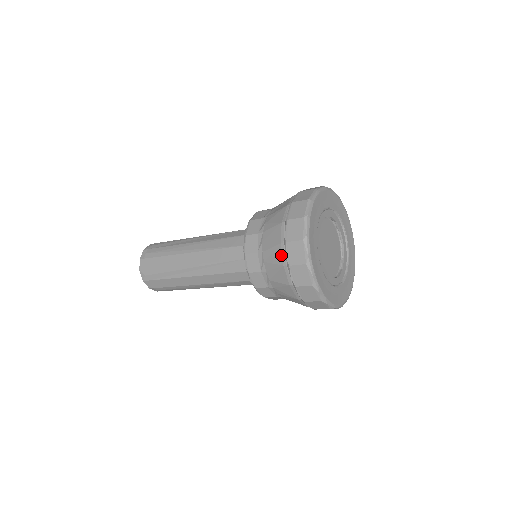
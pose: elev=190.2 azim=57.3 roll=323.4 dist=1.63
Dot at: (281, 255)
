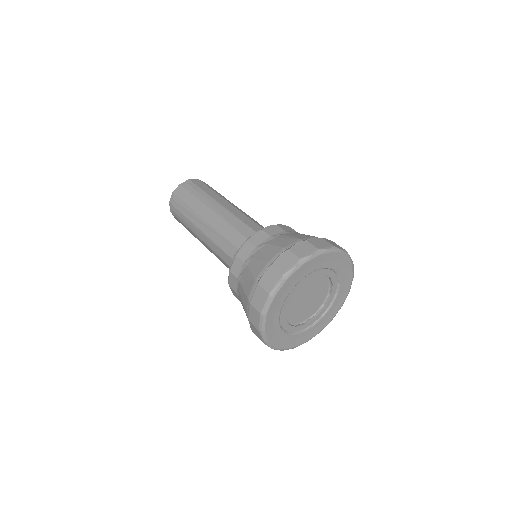
Dot at: occluded
